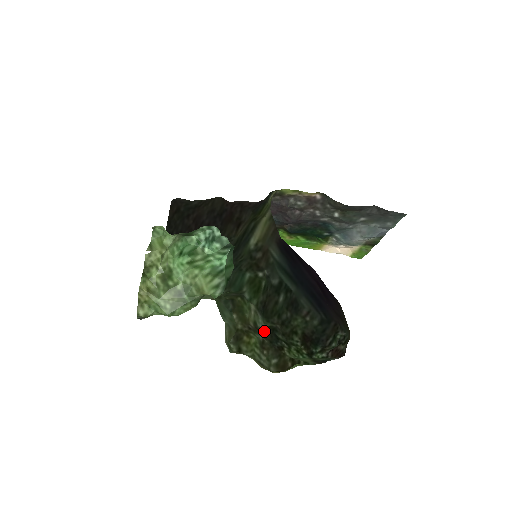
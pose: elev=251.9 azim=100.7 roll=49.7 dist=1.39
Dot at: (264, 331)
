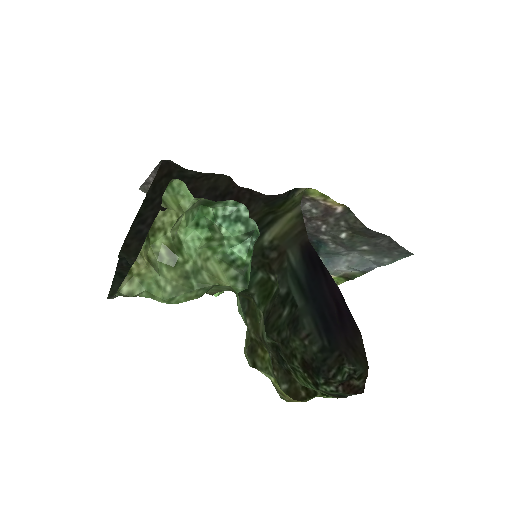
Dot at: (269, 347)
